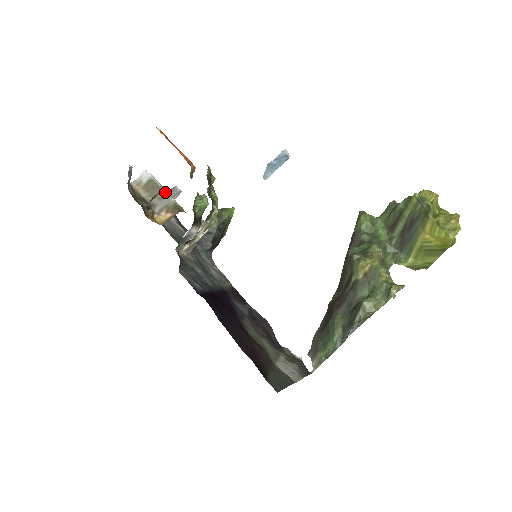
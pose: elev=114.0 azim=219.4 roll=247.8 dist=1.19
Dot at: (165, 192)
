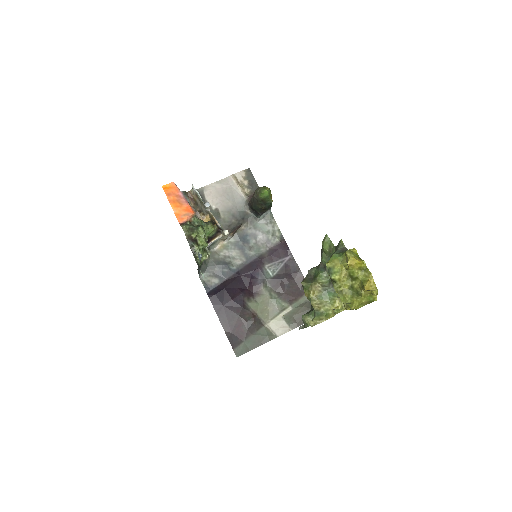
Dot at: (203, 204)
